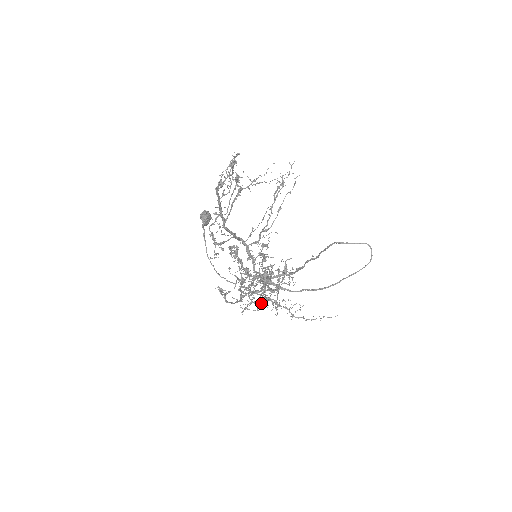
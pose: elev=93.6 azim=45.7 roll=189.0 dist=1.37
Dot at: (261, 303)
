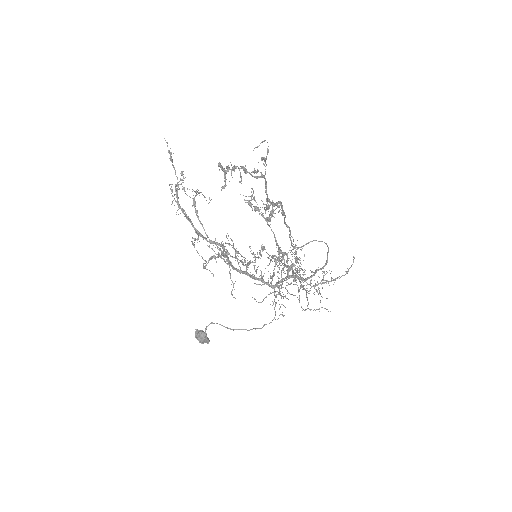
Dot at: (301, 278)
